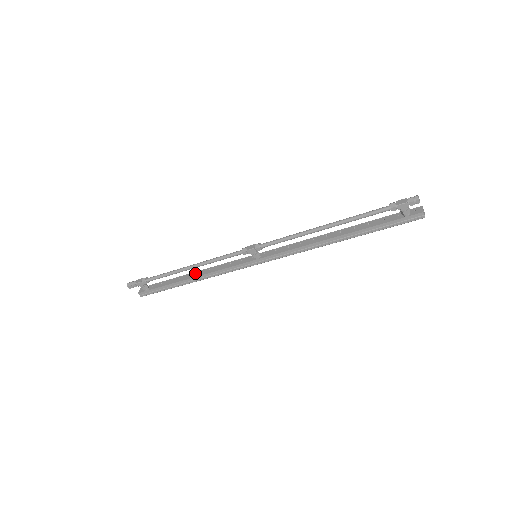
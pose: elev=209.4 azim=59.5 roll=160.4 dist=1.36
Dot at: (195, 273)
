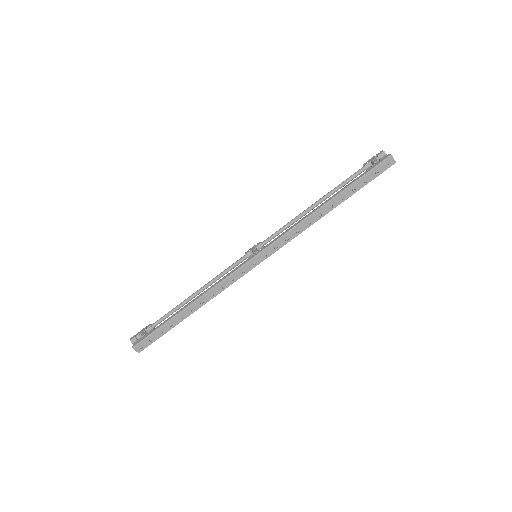
Dot at: occluded
